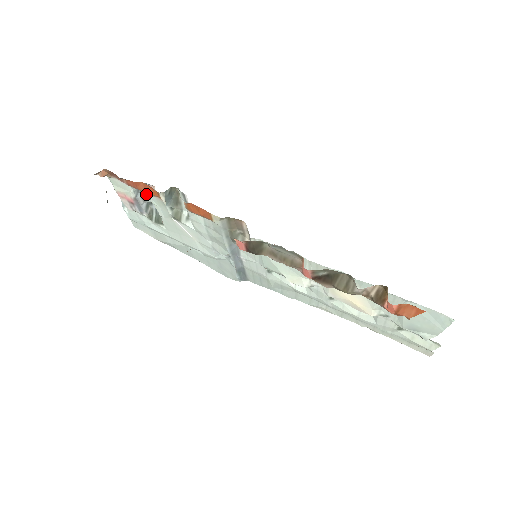
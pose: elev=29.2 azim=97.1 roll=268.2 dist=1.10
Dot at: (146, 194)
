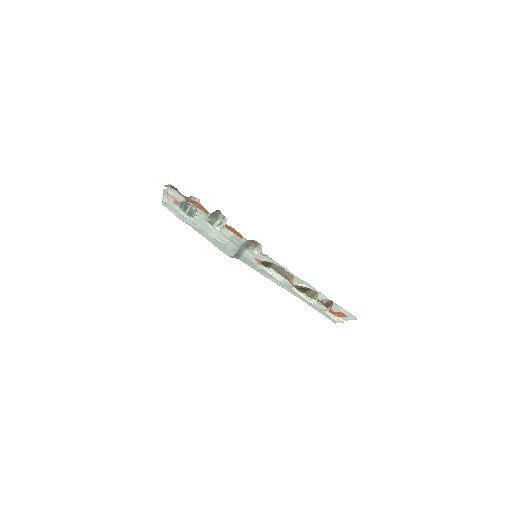
Dot at: occluded
